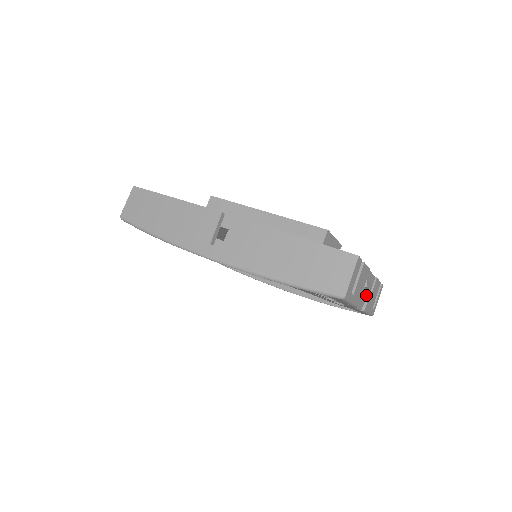
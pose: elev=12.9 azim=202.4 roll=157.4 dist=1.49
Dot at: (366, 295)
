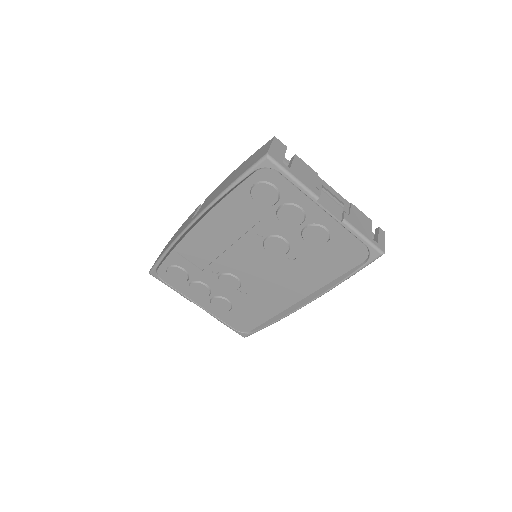
Dot at: (339, 208)
